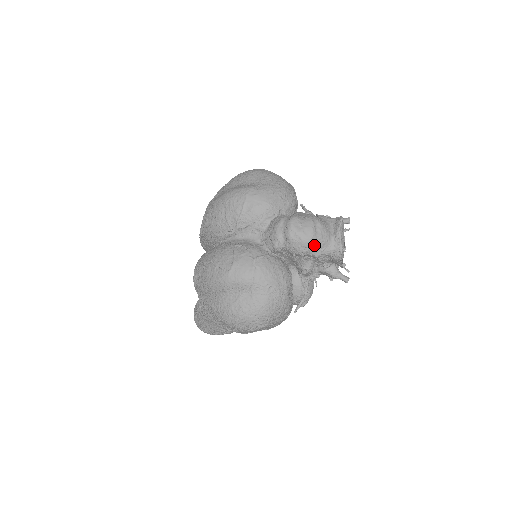
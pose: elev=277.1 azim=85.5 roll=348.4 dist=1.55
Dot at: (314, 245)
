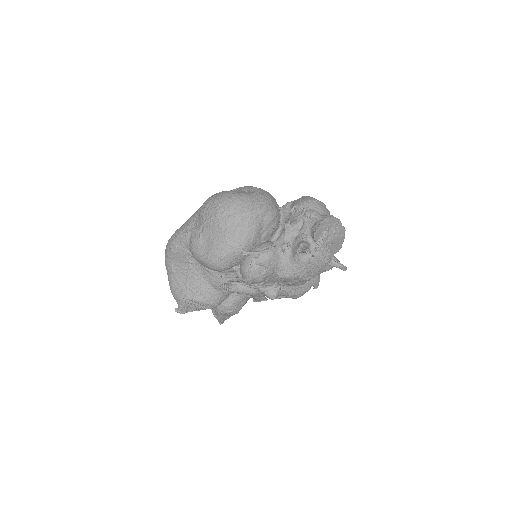
Dot at: (313, 204)
